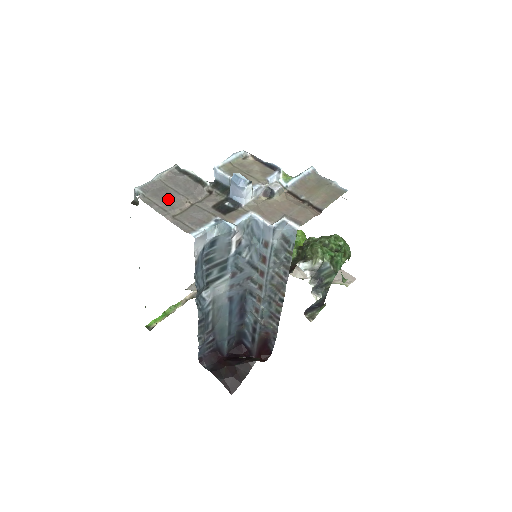
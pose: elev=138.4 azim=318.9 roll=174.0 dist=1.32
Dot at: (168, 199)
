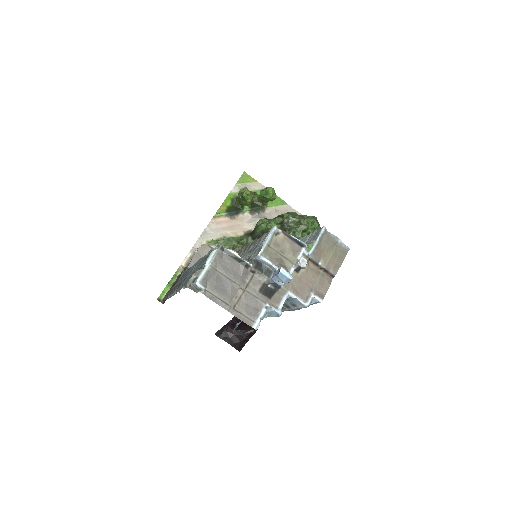
Dot at: (225, 289)
